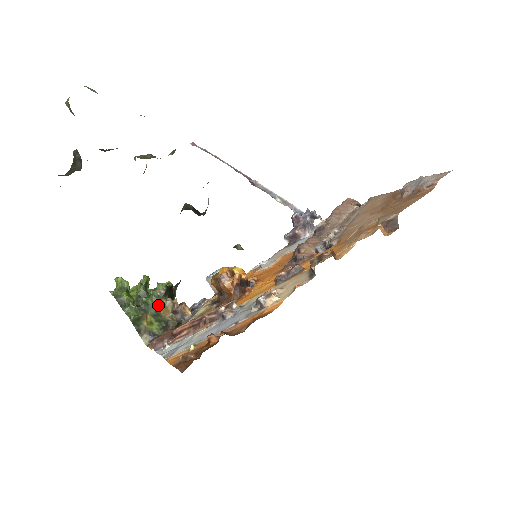
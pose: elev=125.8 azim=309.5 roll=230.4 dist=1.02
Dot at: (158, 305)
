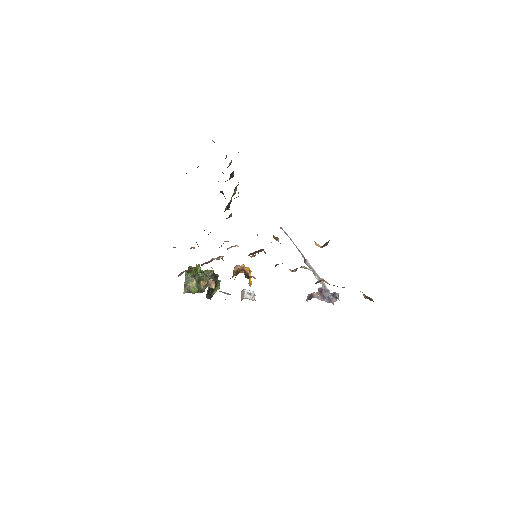
Dot at: (203, 278)
